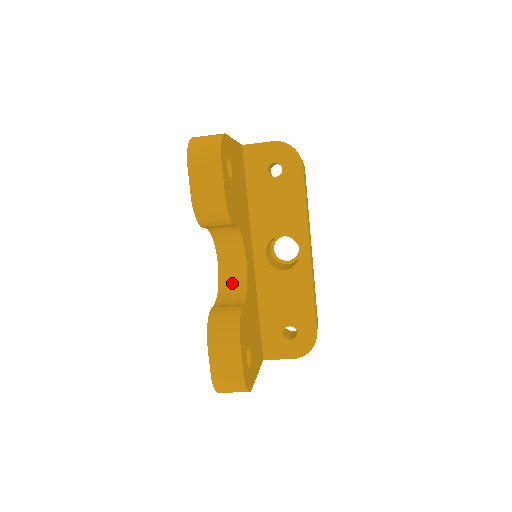
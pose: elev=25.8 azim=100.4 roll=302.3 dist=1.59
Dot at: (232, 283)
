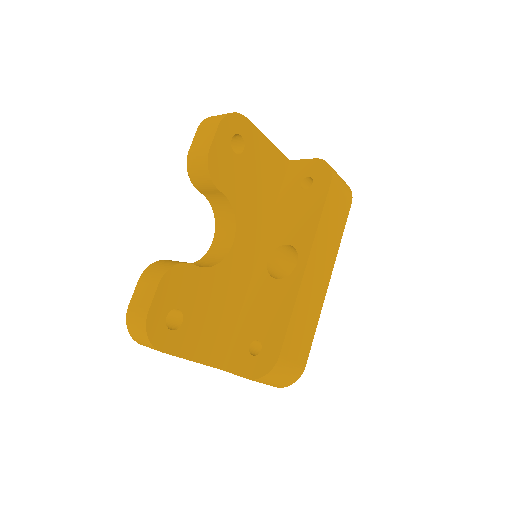
Dot at: (211, 259)
